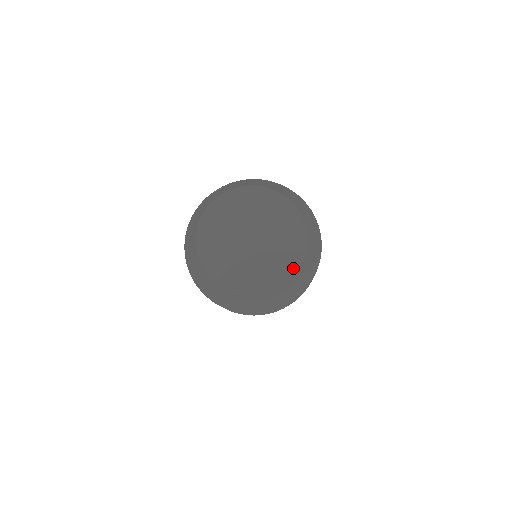
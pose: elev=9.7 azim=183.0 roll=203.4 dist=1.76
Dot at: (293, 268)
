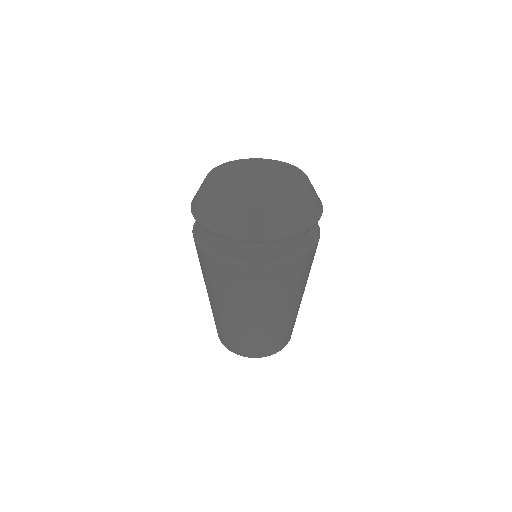
Dot at: (268, 201)
